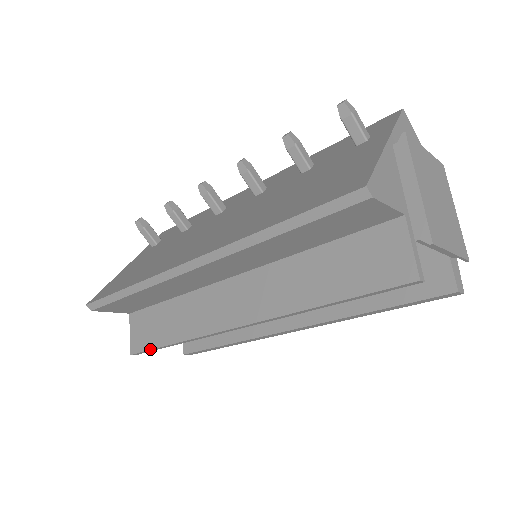
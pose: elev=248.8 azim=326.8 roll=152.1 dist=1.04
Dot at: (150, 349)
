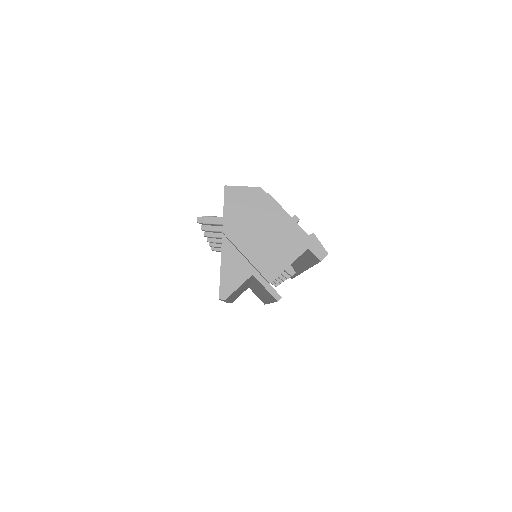
Dot at: occluded
